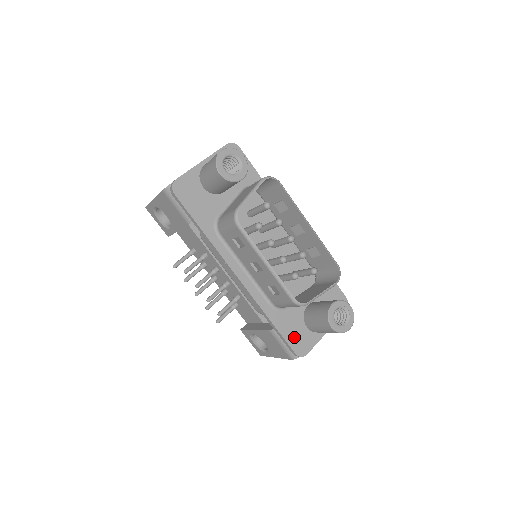
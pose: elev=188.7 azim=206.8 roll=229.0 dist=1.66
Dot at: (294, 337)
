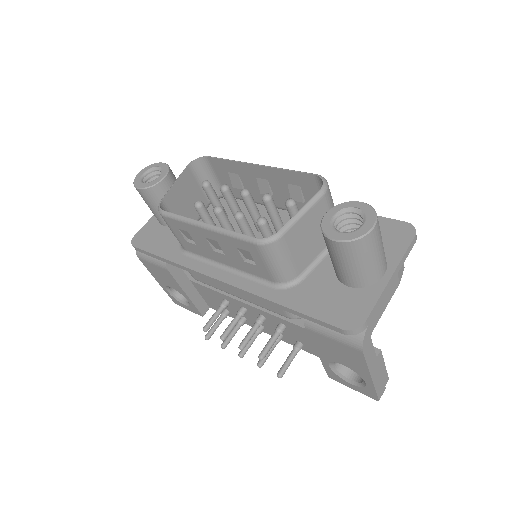
Dot at: (330, 308)
